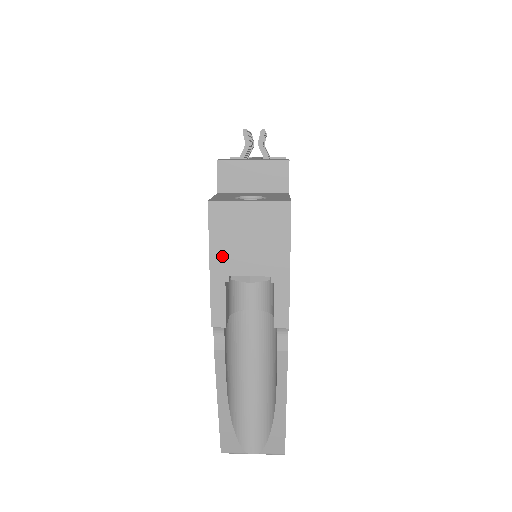
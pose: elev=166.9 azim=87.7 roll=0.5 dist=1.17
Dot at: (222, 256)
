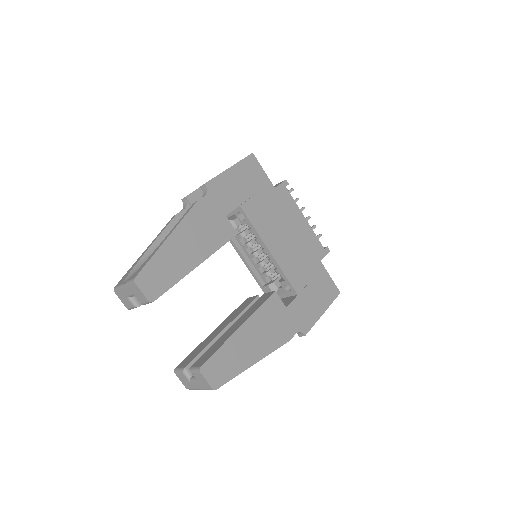
Dot at: occluded
